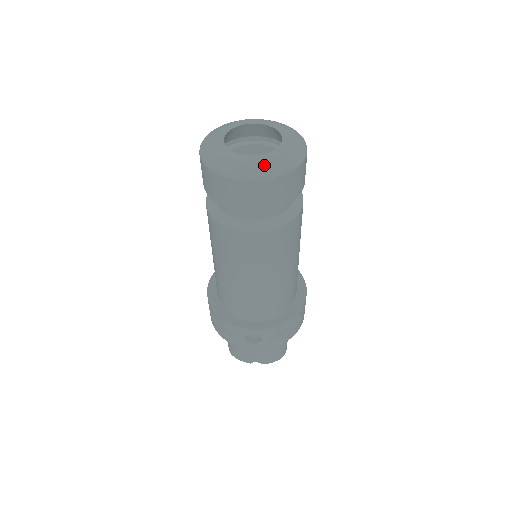
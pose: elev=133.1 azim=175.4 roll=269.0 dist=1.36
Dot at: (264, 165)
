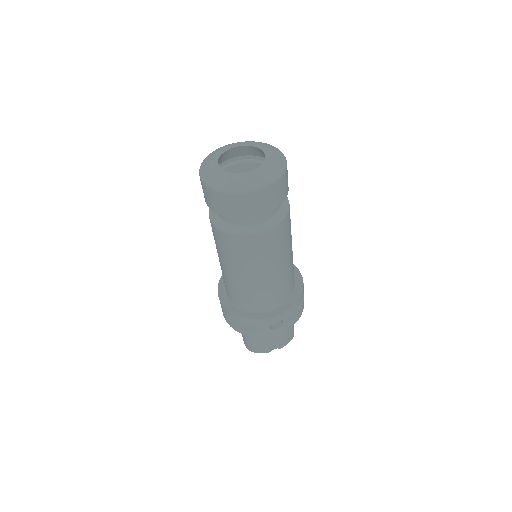
Dot at: (263, 175)
